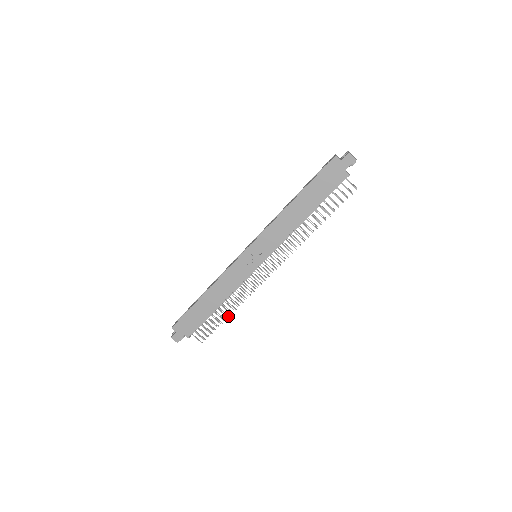
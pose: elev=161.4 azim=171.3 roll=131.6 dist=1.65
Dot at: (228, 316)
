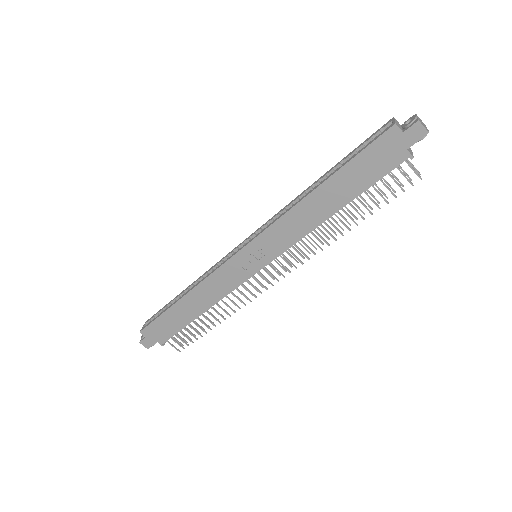
Dot at: occluded
